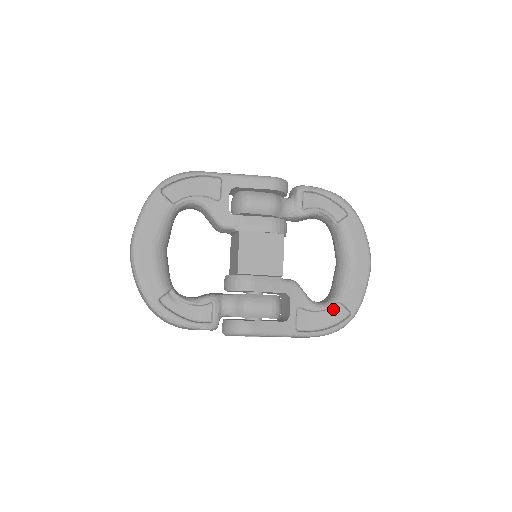
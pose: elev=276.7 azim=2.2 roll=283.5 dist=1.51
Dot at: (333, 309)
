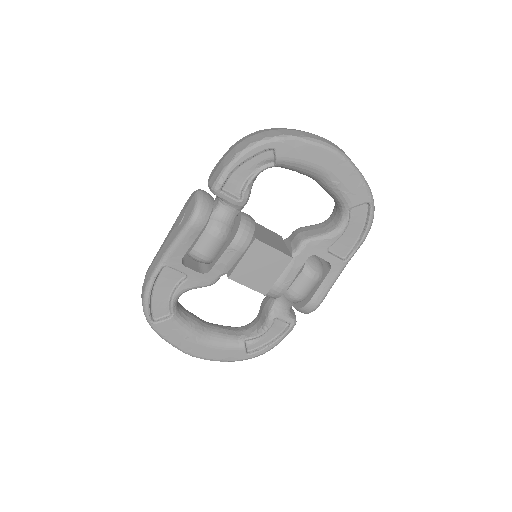
Dot at: (352, 216)
